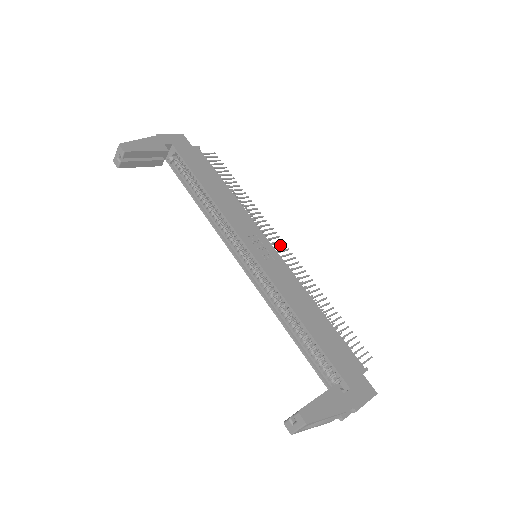
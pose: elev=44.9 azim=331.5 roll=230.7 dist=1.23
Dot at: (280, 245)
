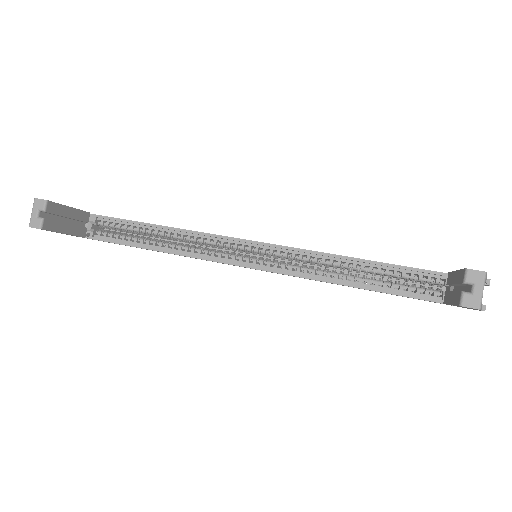
Dot at: occluded
